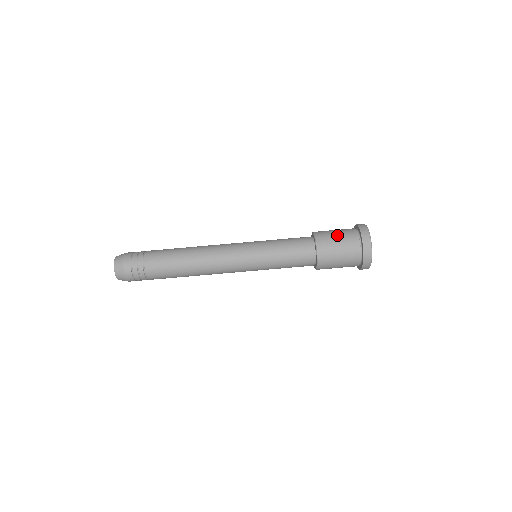
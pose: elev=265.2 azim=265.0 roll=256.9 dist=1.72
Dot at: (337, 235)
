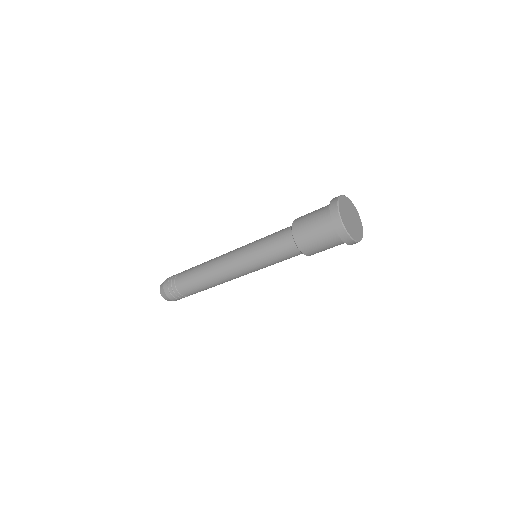
Dot at: (311, 217)
